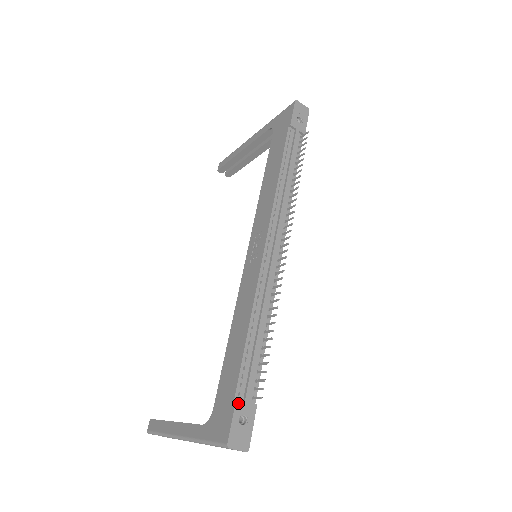
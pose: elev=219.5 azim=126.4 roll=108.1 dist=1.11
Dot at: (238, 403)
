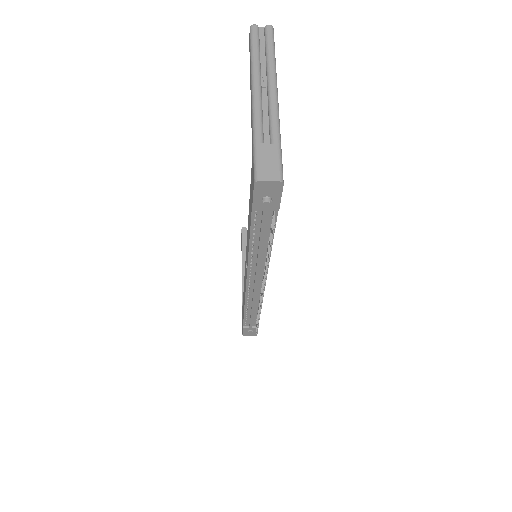
Dot at: (245, 328)
